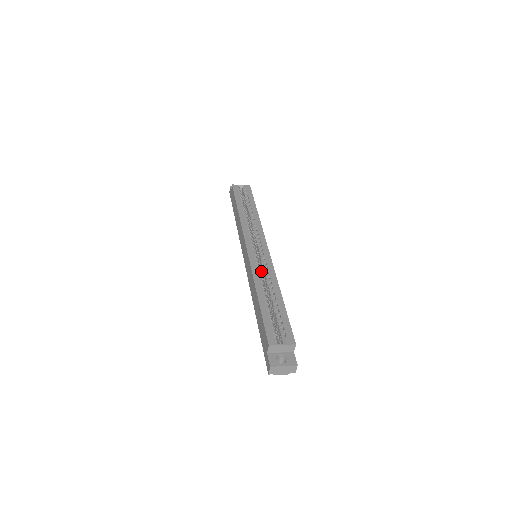
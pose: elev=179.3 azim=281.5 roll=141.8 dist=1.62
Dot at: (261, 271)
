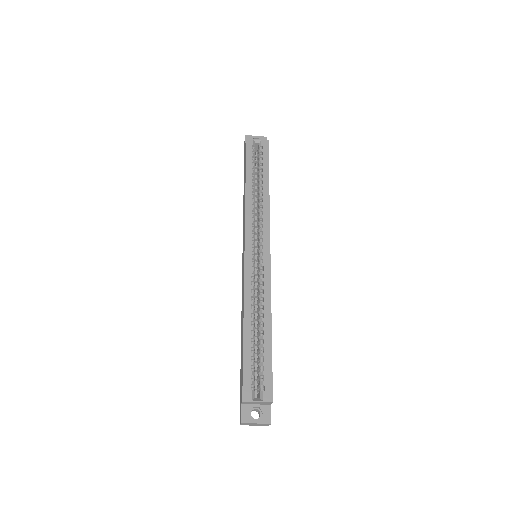
Dot at: (257, 282)
